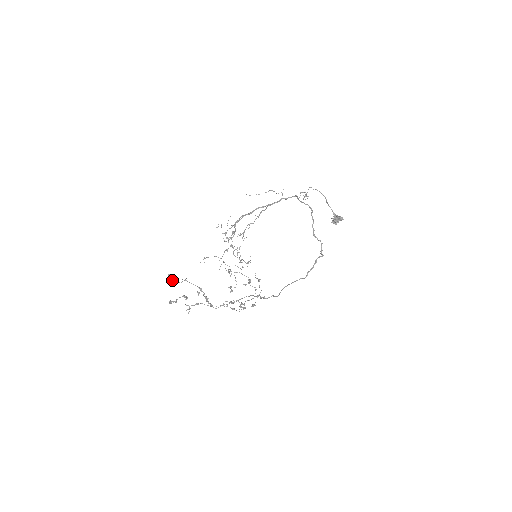
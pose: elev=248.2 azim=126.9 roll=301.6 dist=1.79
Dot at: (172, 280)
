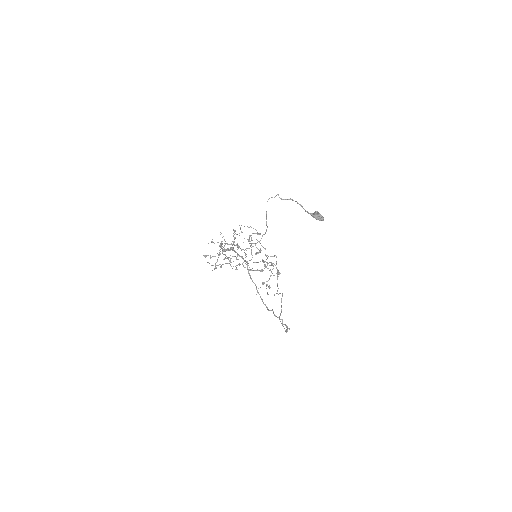
Dot at: occluded
